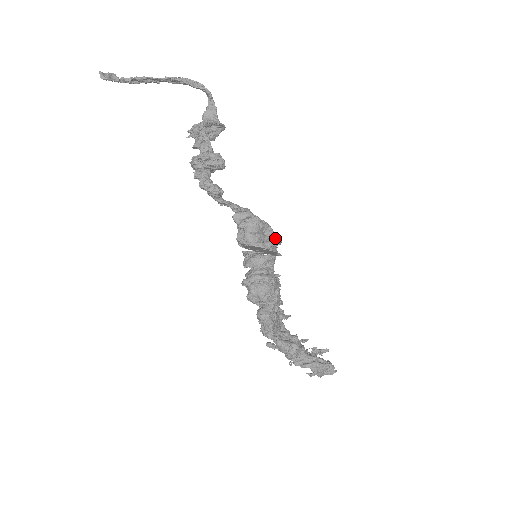
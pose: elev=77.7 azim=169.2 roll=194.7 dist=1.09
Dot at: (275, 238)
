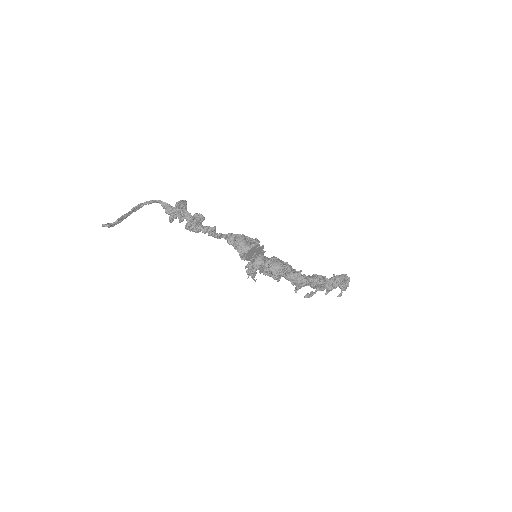
Dot at: (256, 239)
